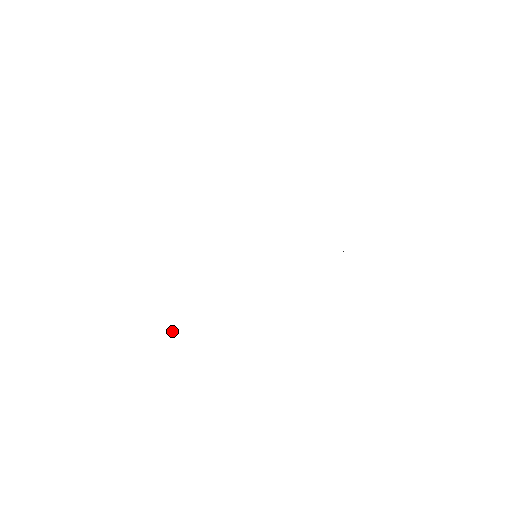
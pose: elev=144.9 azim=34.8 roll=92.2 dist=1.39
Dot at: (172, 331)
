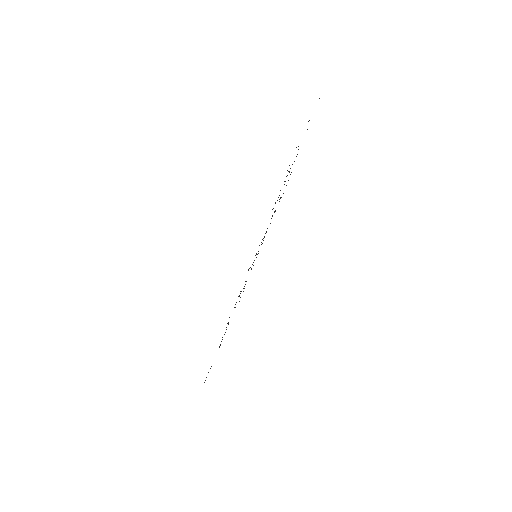
Dot at: occluded
